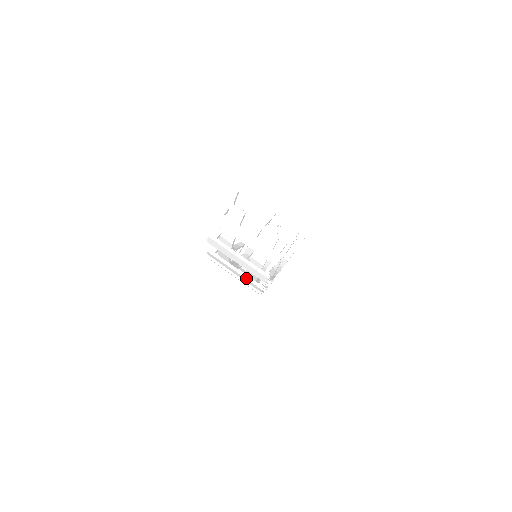
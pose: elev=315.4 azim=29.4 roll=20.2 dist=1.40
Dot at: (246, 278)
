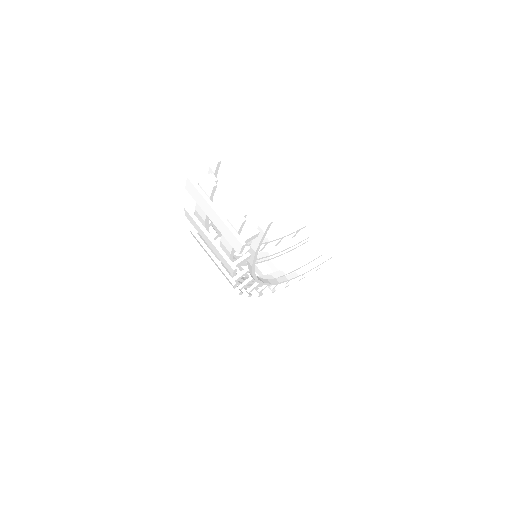
Dot at: (220, 268)
